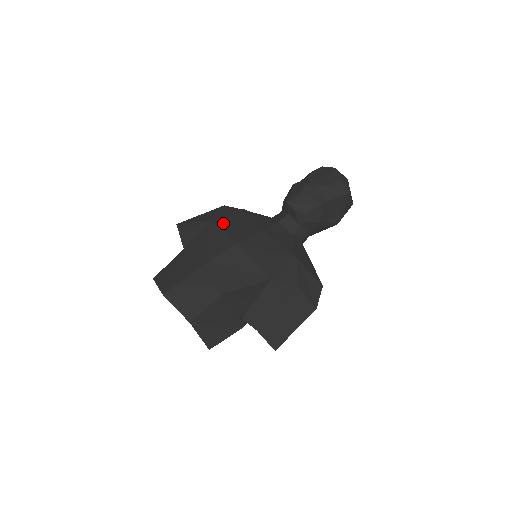
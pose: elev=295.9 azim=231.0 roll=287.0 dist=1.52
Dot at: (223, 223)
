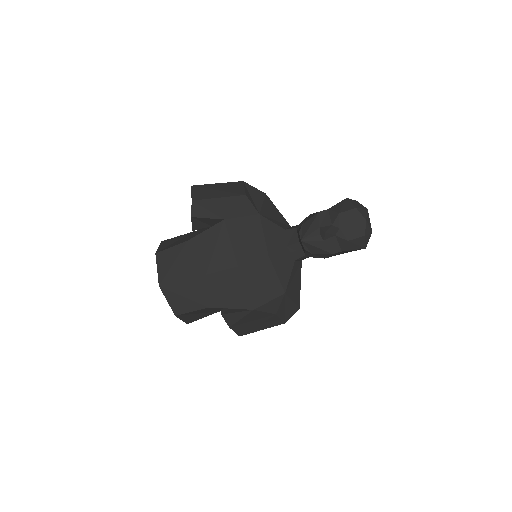
Dot at: (235, 231)
